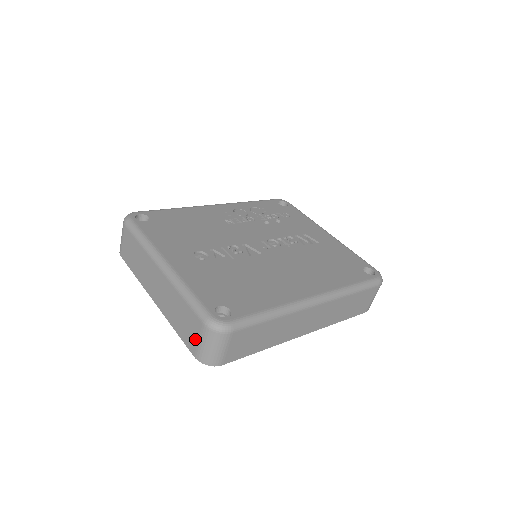
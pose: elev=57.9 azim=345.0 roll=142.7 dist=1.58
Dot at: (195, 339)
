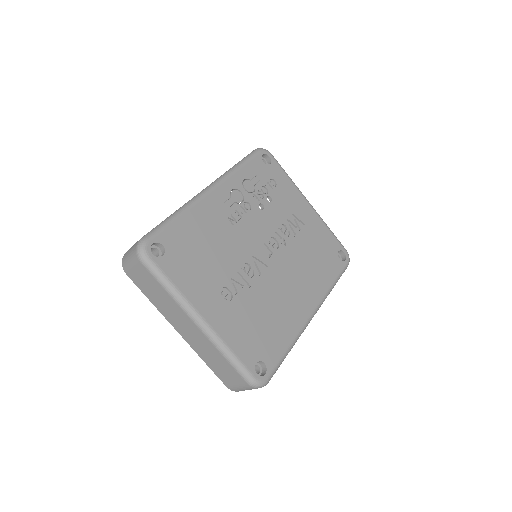
Dot at: (232, 382)
